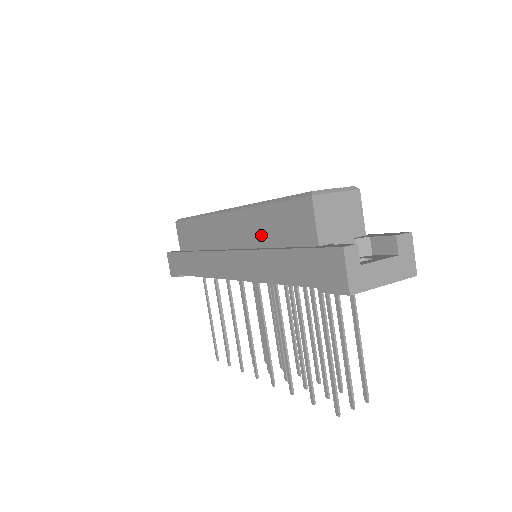
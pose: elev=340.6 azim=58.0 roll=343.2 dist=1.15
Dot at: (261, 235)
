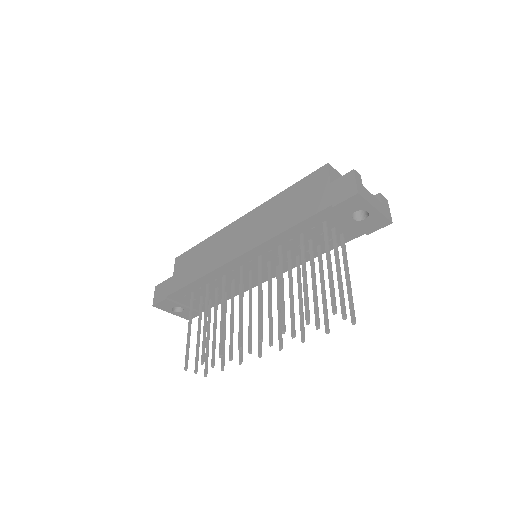
Dot at: (277, 211)
